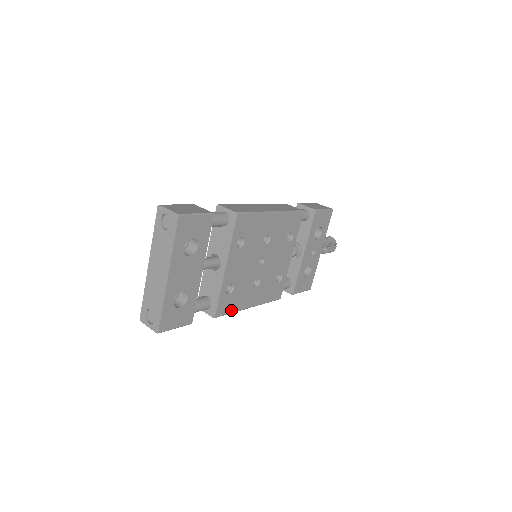
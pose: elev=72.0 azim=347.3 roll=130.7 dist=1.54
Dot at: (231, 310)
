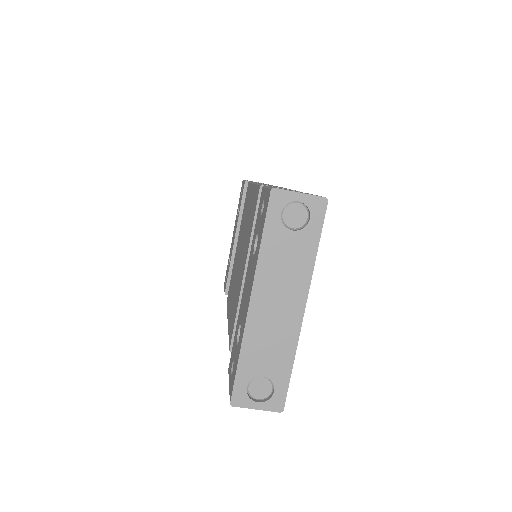
Dot at: occluded
